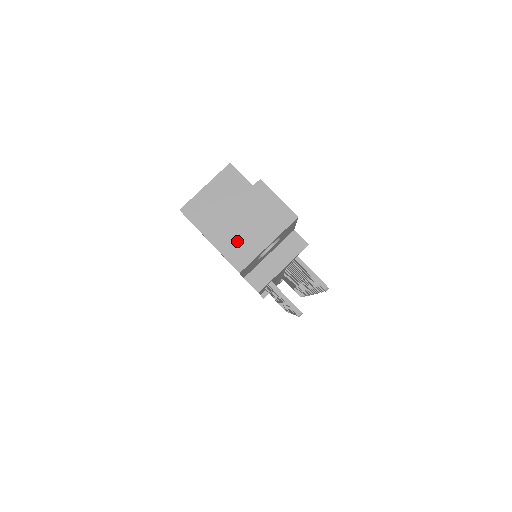
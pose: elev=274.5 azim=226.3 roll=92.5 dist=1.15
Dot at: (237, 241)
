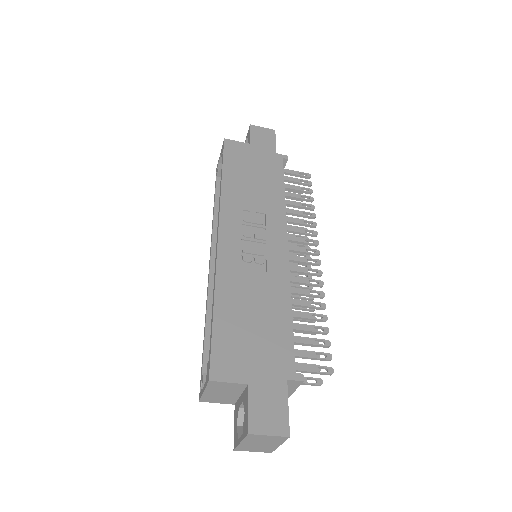
Dot at: (258, 448)
